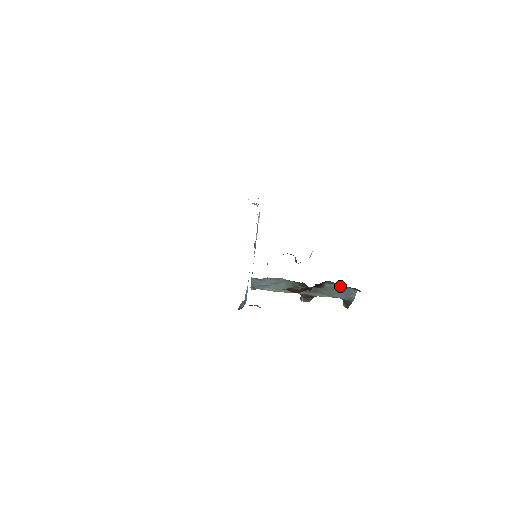
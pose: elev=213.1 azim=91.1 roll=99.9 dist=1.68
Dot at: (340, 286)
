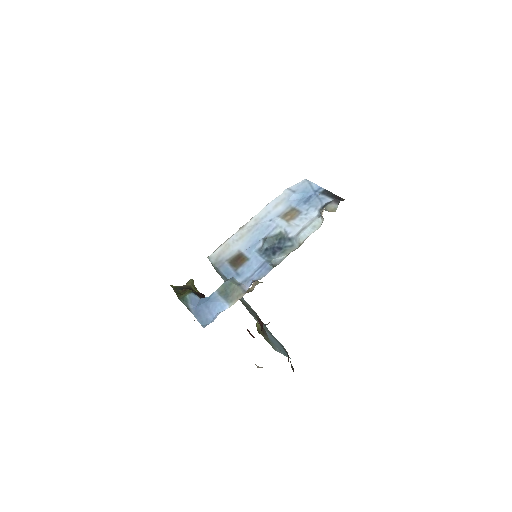
Dot at: occluded
